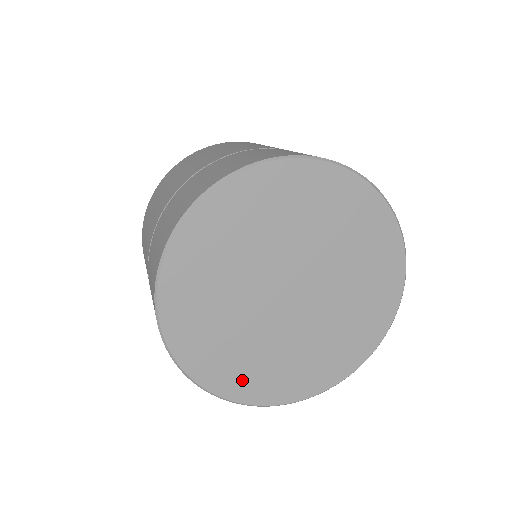
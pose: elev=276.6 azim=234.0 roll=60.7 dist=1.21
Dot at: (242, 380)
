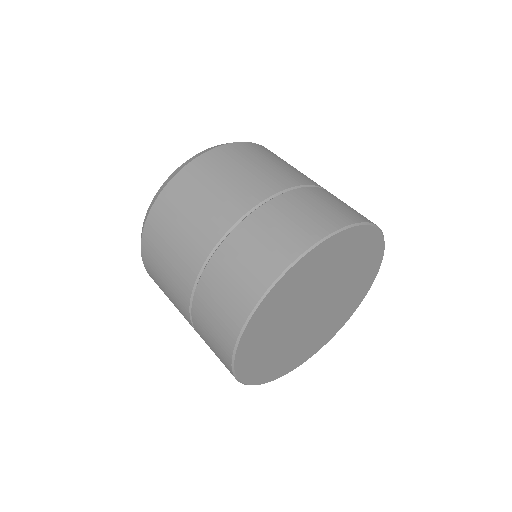
Dot at: (266, 371)
